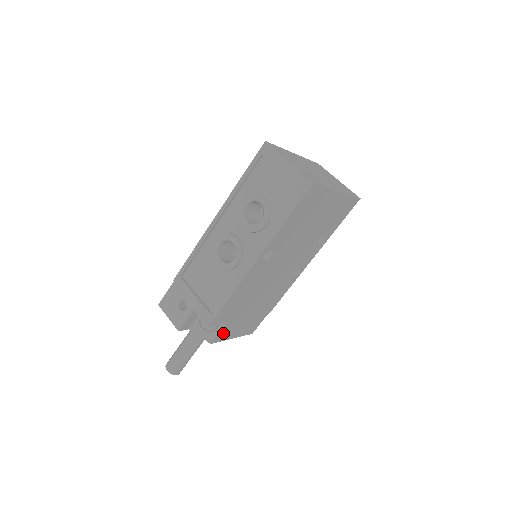
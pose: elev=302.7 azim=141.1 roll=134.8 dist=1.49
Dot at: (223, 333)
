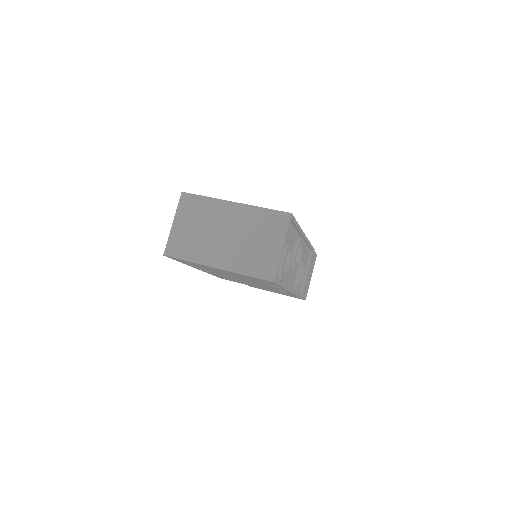
Dot at: occluded
